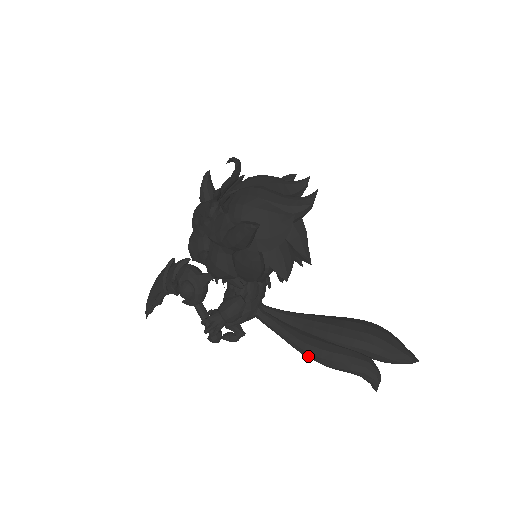
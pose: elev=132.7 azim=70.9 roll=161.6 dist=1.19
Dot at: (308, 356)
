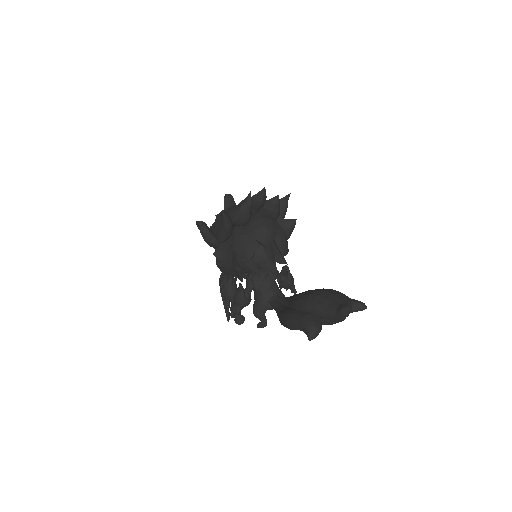
Dot at: (281, 323)
